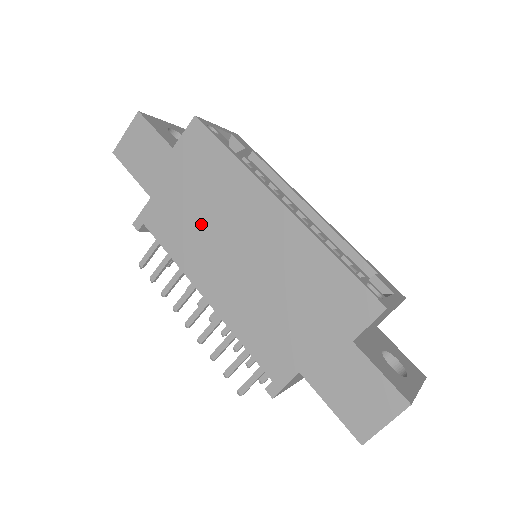
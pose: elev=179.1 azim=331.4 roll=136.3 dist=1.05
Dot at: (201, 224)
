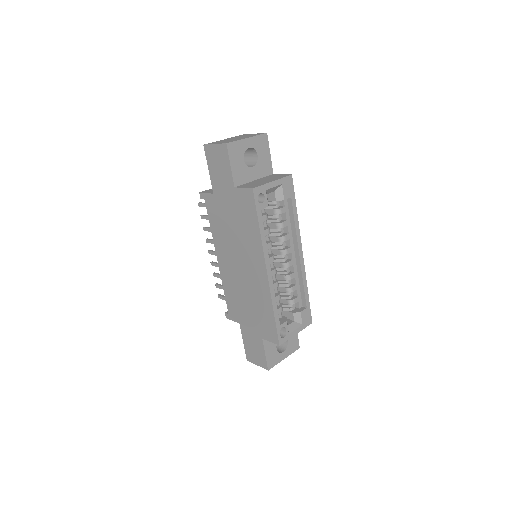
Dot at: (230, 236)
